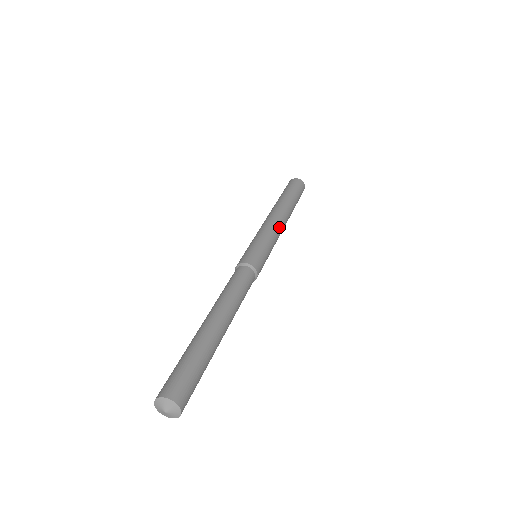
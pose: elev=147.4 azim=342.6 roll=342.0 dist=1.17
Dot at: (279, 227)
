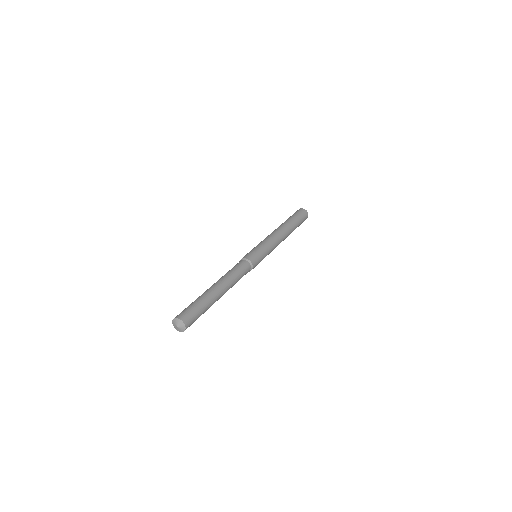
Dot at: (278, 243)
